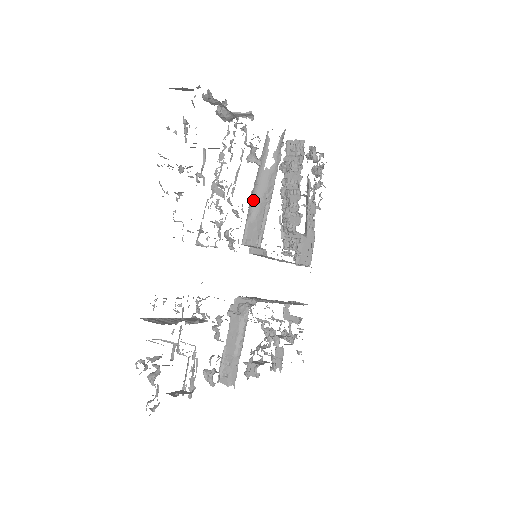
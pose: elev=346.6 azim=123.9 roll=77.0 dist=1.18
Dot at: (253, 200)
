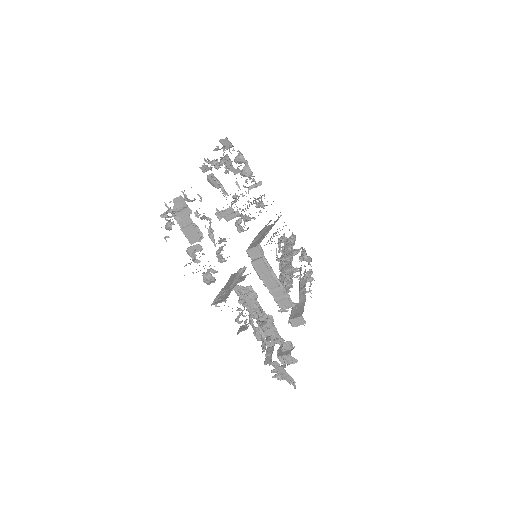
Dot at: (258, 235)
